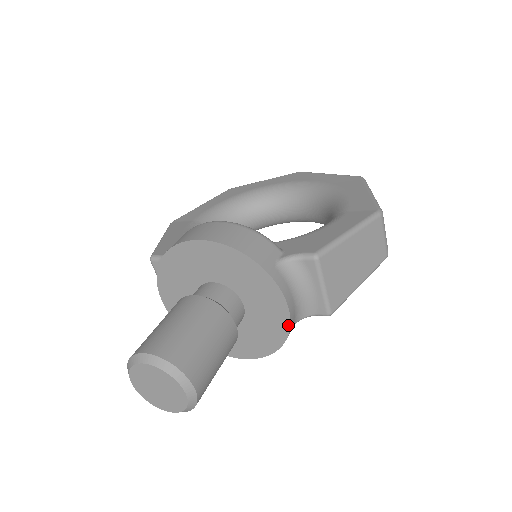
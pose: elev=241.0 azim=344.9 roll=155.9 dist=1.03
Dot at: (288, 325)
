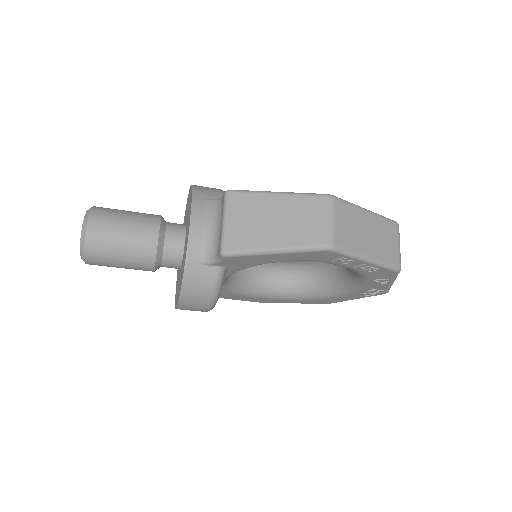
Dot at: (187, 247)
